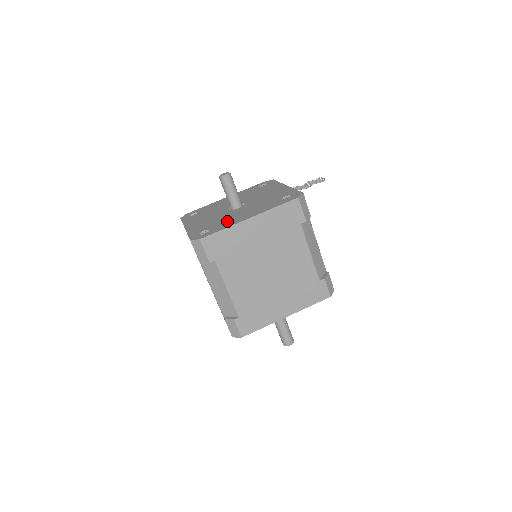
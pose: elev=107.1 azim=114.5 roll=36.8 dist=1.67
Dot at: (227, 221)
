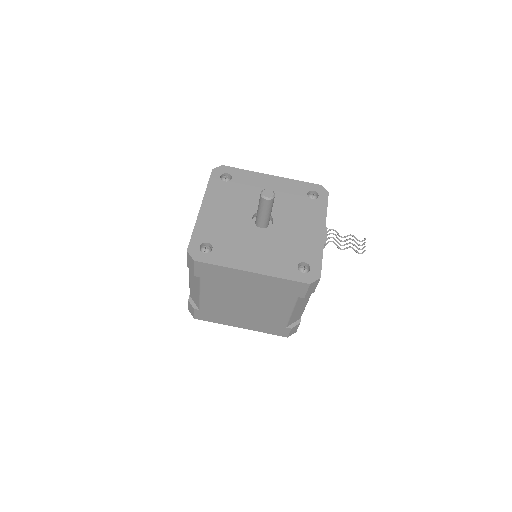
Dot at: (234, 250)
